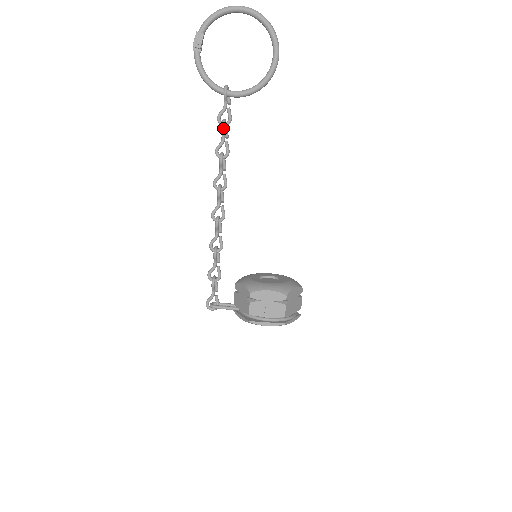
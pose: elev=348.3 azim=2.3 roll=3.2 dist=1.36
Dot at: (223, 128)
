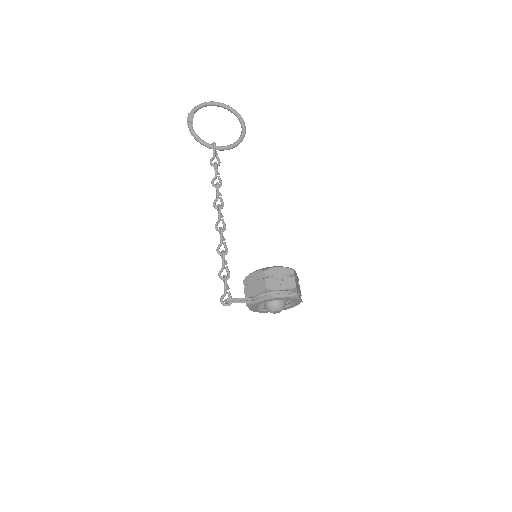
Dot at: (216, 165)
